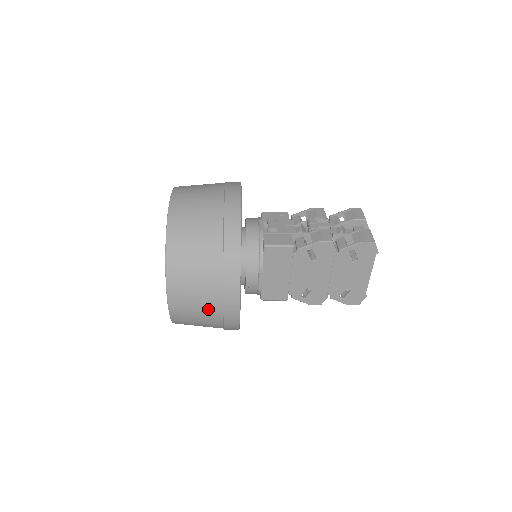
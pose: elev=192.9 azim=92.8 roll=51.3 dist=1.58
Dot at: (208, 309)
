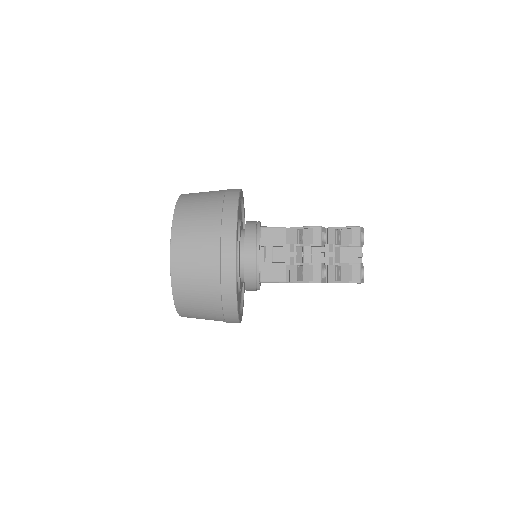
Dot at: occluded
